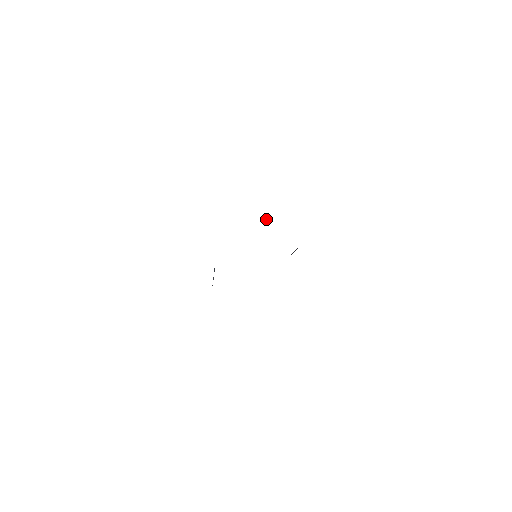
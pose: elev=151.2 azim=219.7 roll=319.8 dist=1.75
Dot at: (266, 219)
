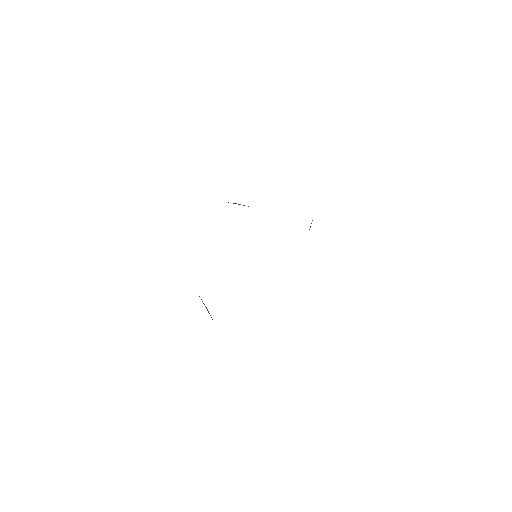
Dot at: (238, 204)
